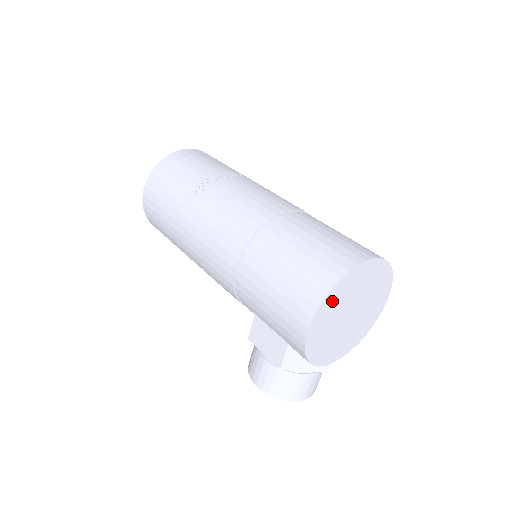
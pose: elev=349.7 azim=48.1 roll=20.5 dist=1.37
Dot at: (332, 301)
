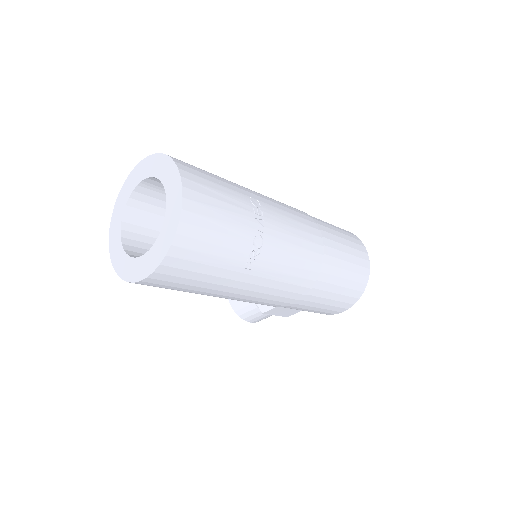
Dot at: occluded
